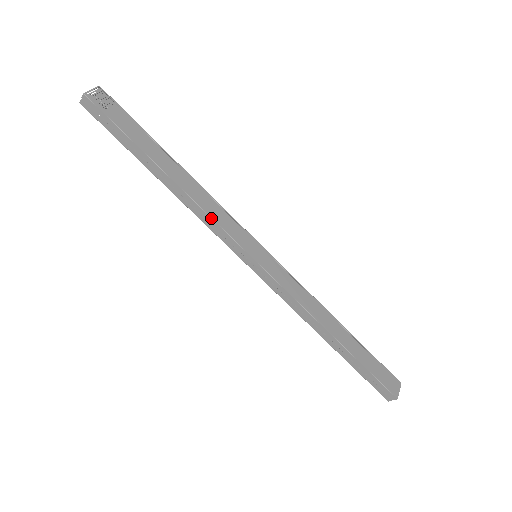
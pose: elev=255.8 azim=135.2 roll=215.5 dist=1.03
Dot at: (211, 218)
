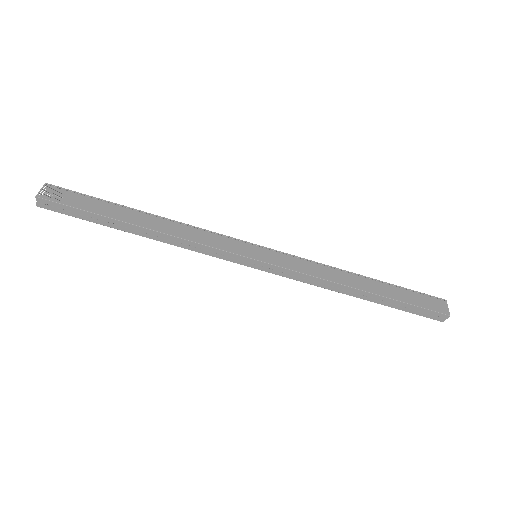
Dot at: (199, 244)
